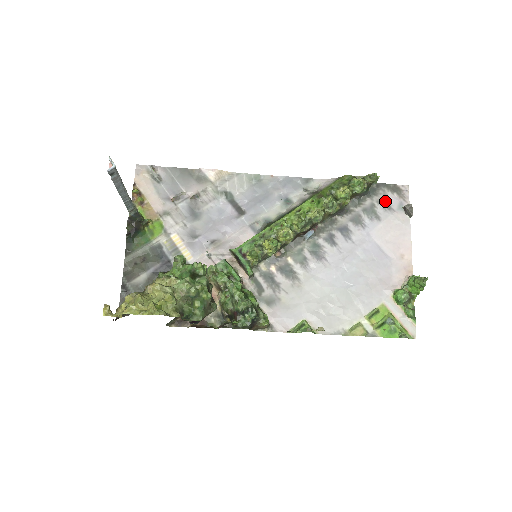
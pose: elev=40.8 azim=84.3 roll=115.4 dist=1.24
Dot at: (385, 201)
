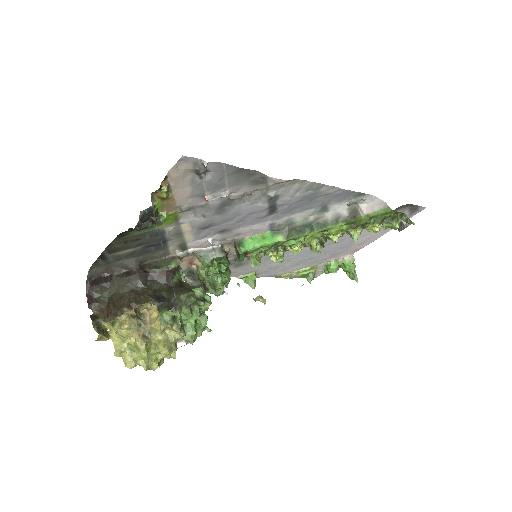
Dot at: occluded
